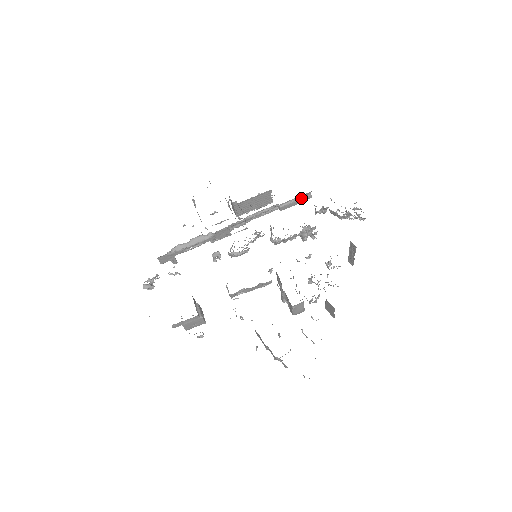
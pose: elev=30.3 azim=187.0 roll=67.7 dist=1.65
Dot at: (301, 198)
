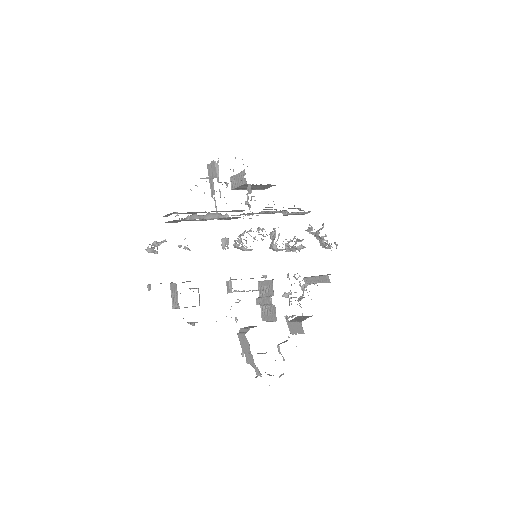
Dot at: (304, 213)
